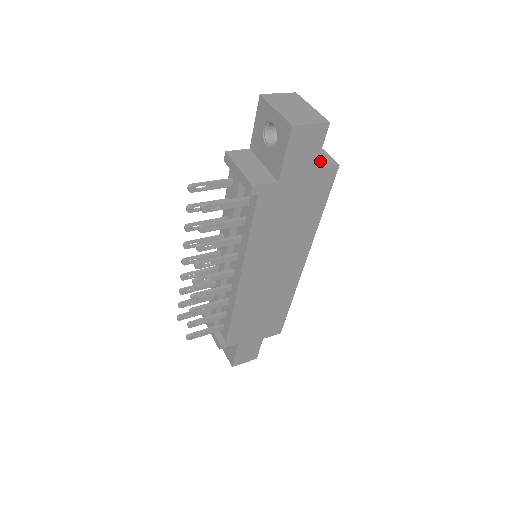
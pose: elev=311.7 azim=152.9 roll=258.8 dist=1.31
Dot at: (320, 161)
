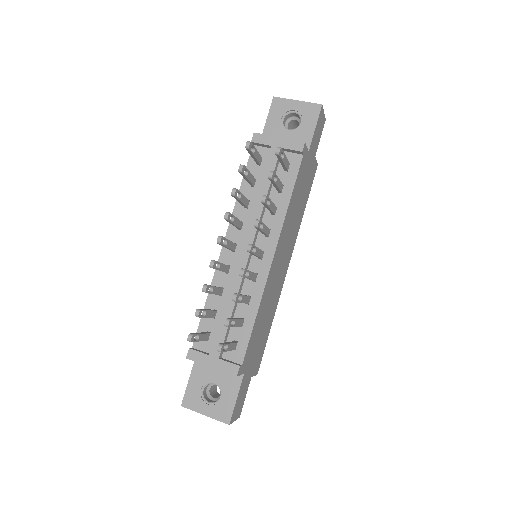
Dot at: occluded
